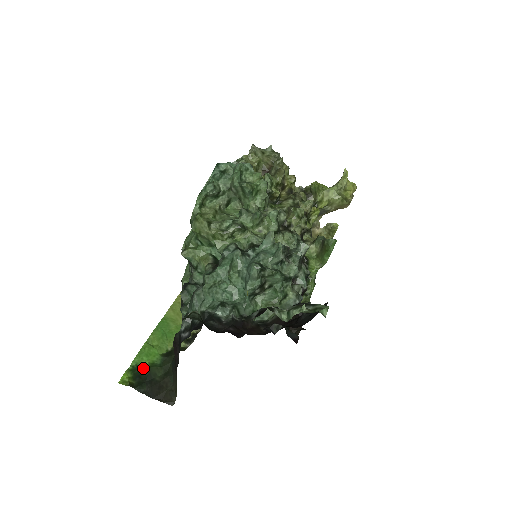
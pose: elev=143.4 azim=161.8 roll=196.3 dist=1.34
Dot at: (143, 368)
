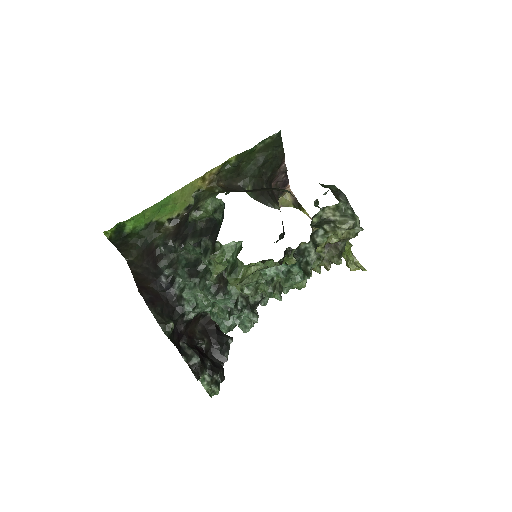
Dot at: (126, 227)
